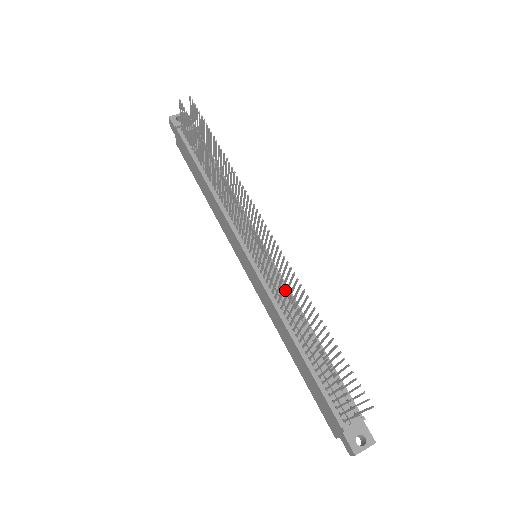
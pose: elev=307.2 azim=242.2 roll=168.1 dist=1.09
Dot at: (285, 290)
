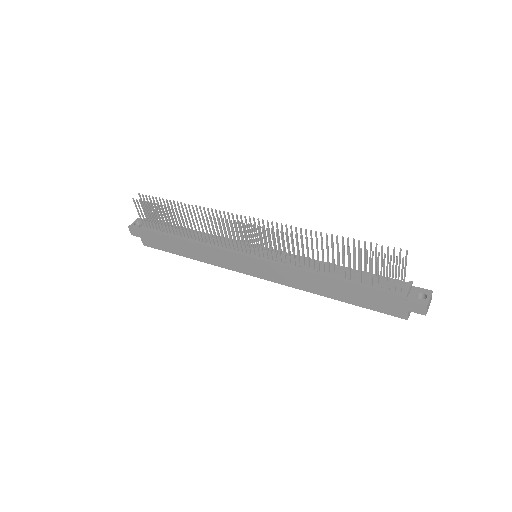
Dot at: occluded
